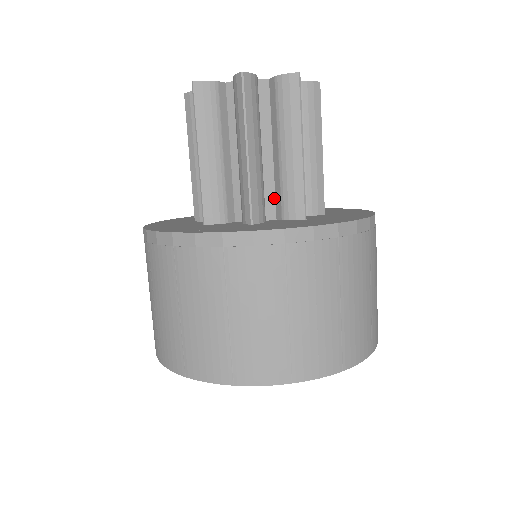
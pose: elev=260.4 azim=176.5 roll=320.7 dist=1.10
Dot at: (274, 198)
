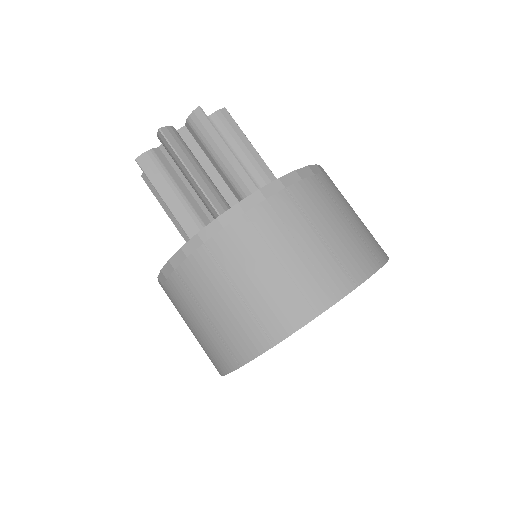
Dot at: (237, 201)
